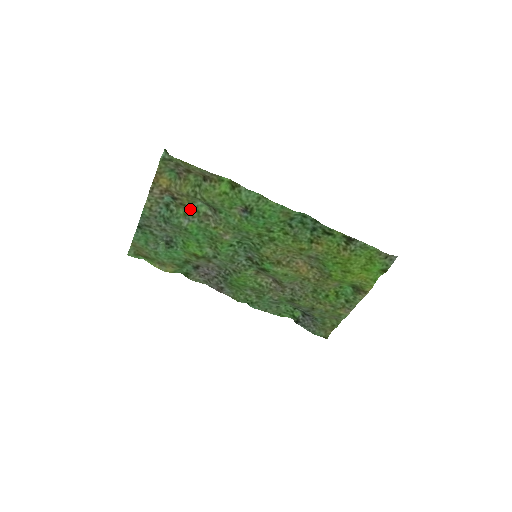
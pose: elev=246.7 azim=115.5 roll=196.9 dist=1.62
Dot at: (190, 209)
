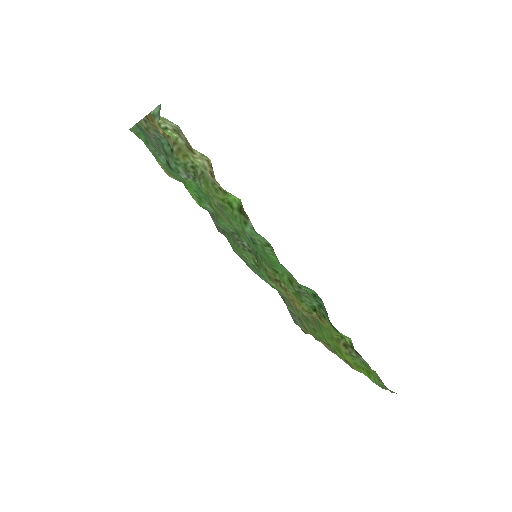
Dot at: occluded
